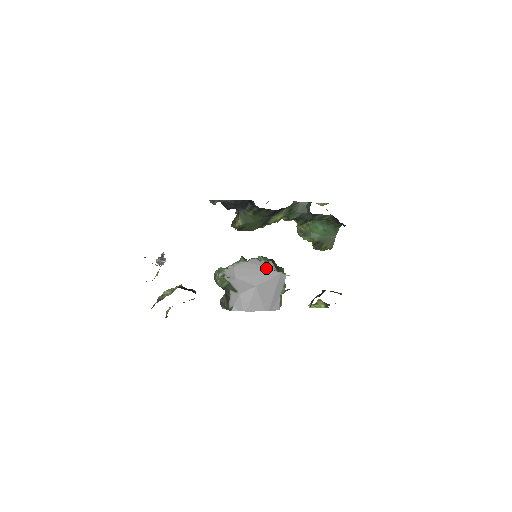
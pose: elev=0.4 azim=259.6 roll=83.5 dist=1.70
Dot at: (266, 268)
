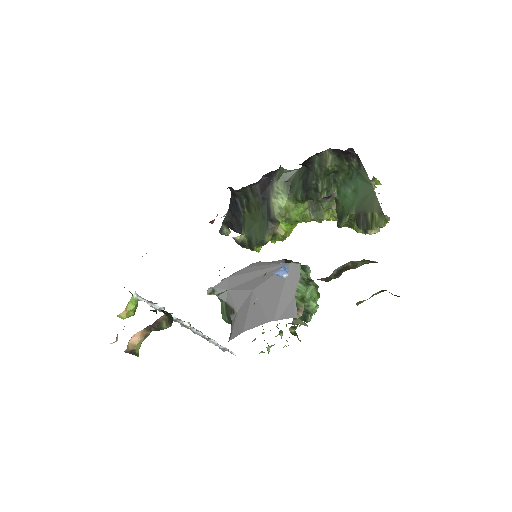
Dot at: (269, 265)
